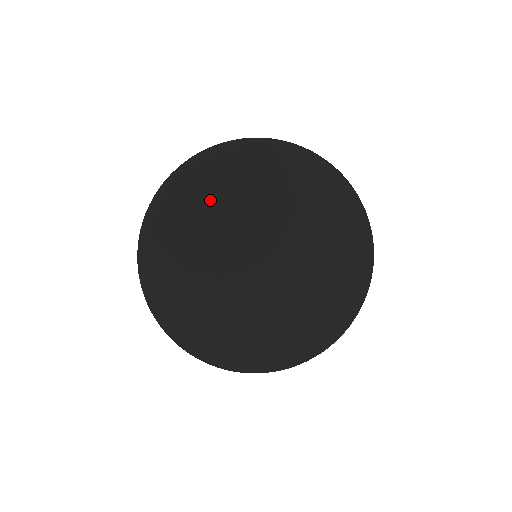
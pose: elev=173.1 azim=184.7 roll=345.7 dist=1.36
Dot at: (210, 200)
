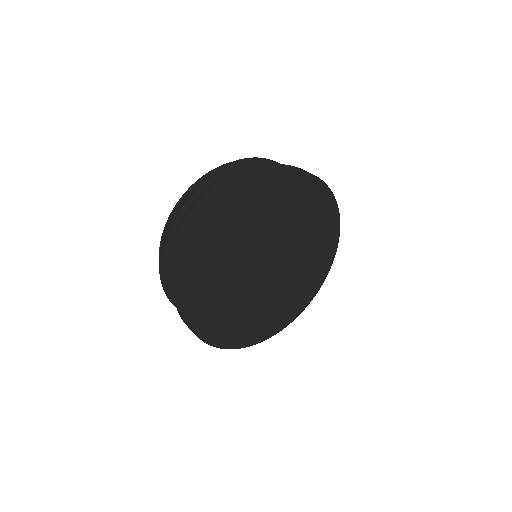
Dot at: (241, 236)
